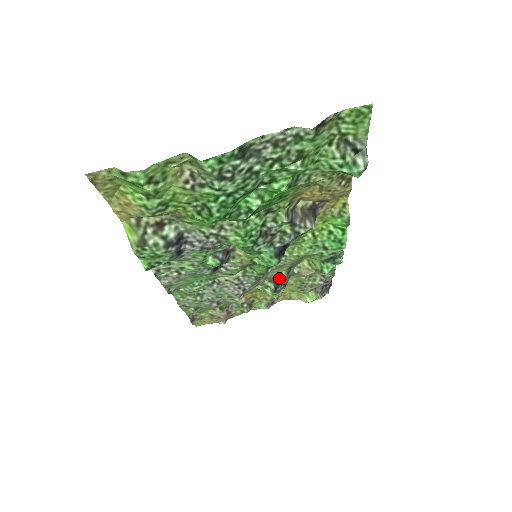
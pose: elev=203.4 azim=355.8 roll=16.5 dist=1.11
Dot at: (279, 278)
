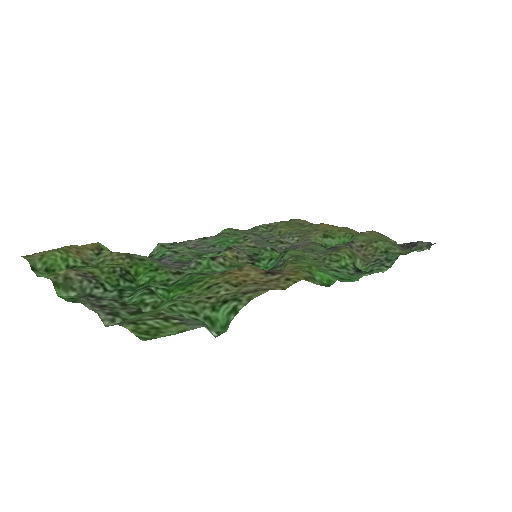
Dot at: occluded
